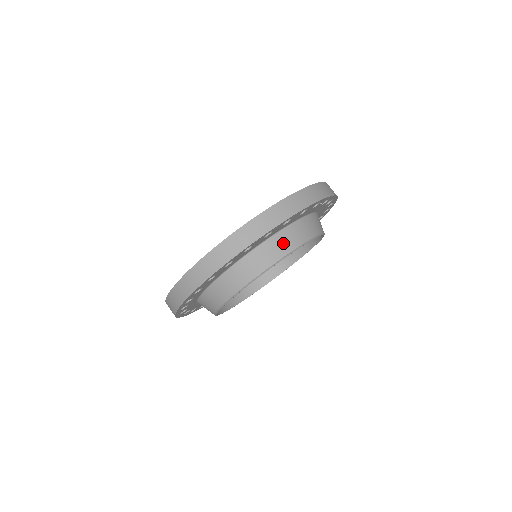
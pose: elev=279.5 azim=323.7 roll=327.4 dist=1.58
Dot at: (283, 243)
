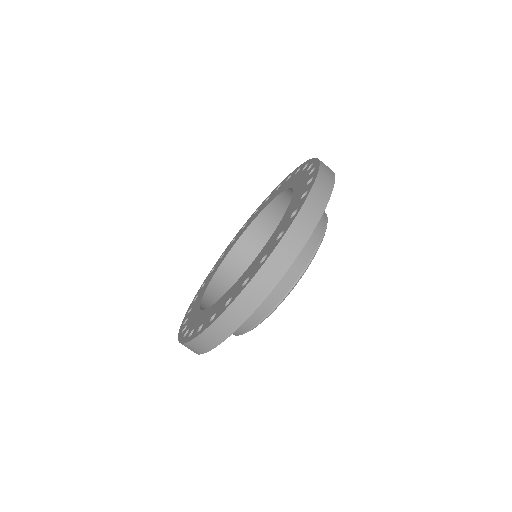
Dot at: occluded
